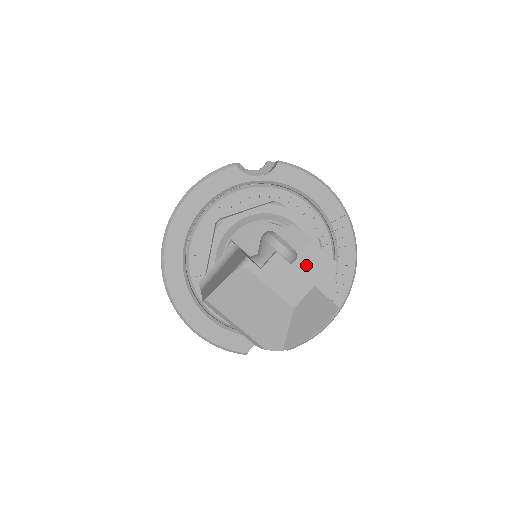
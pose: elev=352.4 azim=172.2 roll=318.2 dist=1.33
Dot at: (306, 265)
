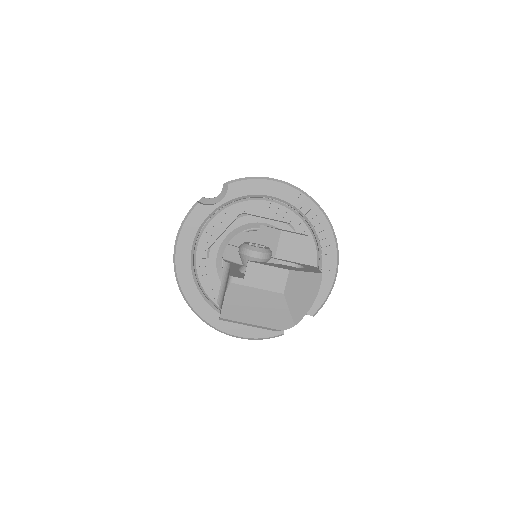
Dot at: (286, 251)
